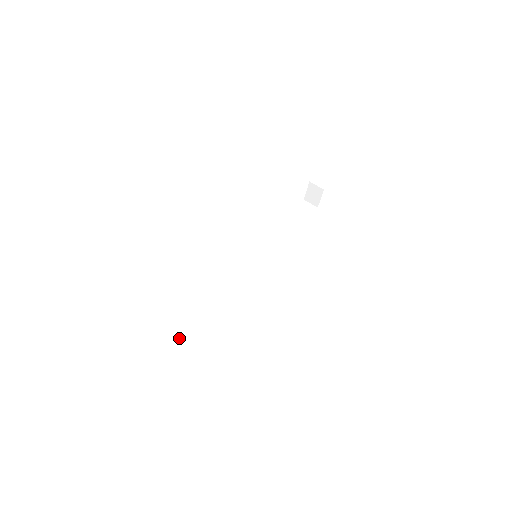
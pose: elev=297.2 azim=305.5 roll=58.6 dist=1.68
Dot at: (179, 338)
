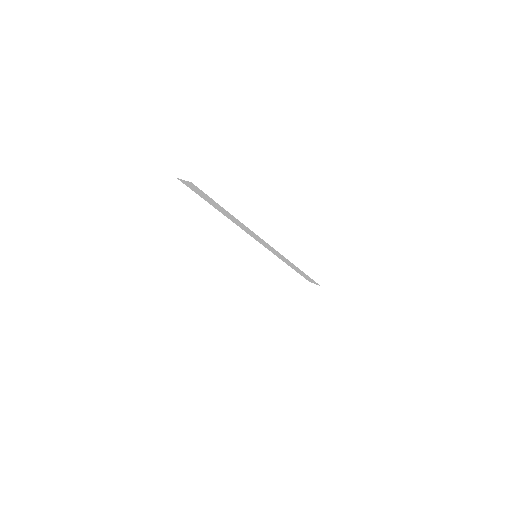
Dot at: occluded
